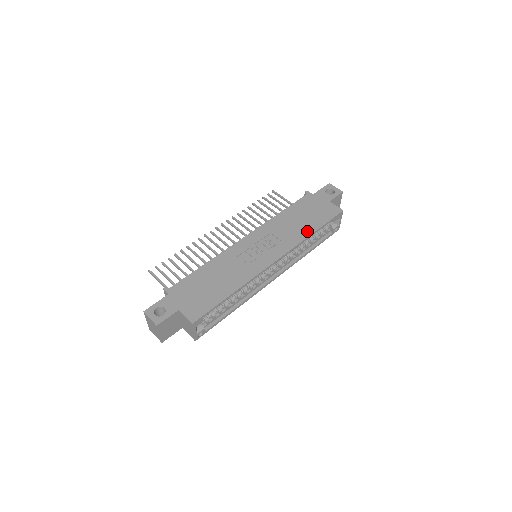
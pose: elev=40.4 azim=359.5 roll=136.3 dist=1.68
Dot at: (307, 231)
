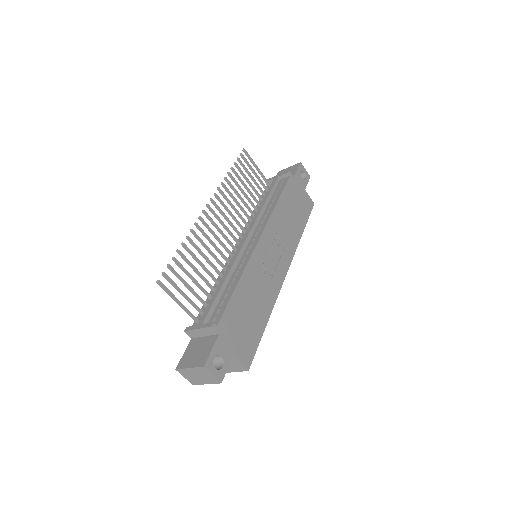
Dot at: (299, 231)
